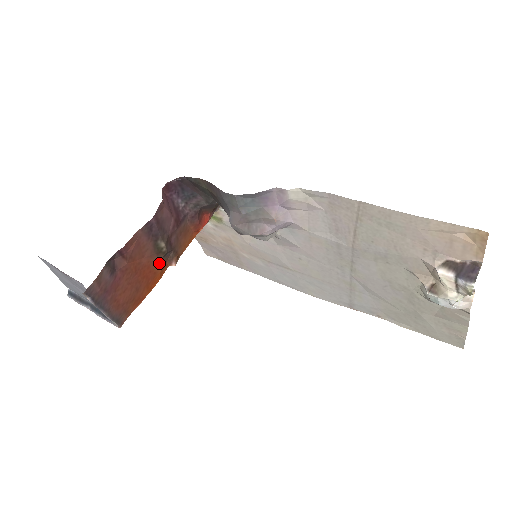
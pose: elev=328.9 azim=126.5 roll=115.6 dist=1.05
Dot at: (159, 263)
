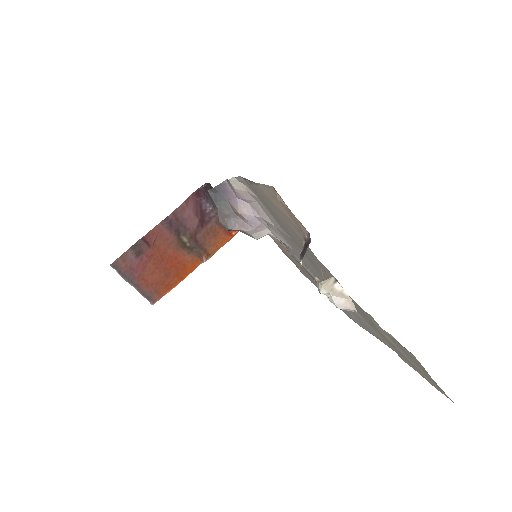
Dot at: (188, 257)
